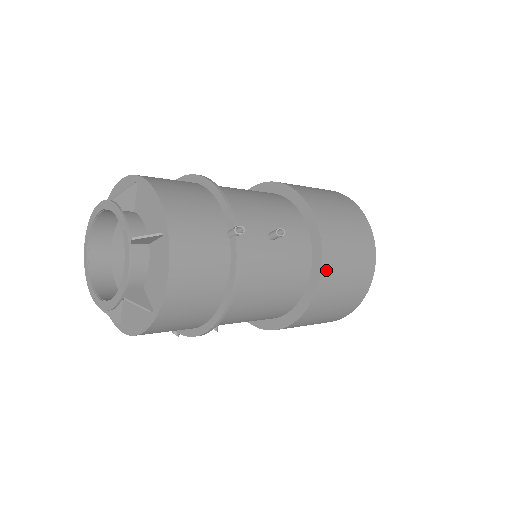
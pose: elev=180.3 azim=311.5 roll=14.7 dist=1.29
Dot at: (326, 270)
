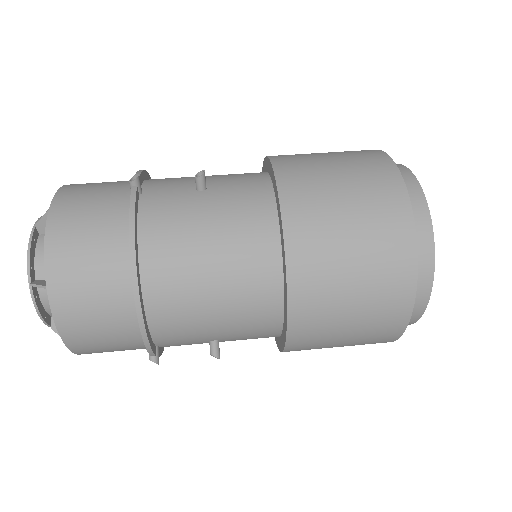
Dot at: occluded
